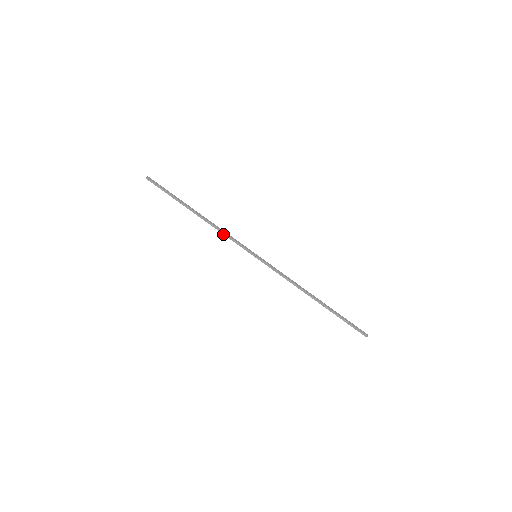
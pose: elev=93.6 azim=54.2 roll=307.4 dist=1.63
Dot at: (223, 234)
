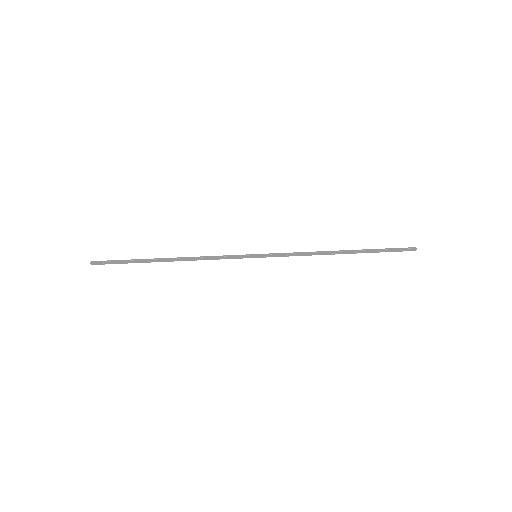
Dot at: occluded
